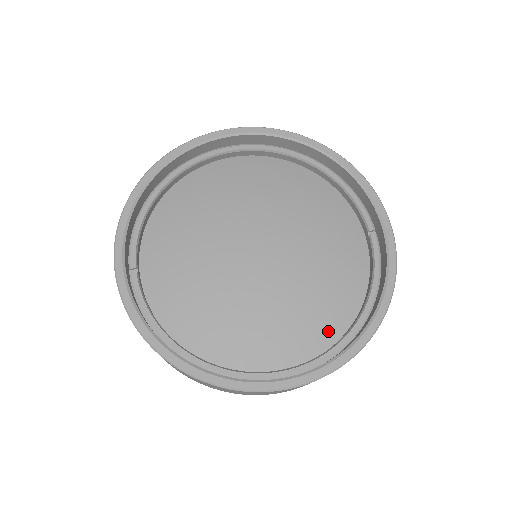
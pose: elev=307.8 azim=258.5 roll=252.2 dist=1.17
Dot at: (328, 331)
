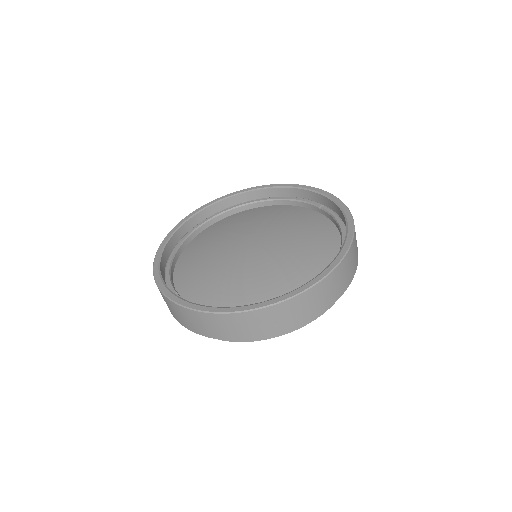
Dot at: (327, 260)
